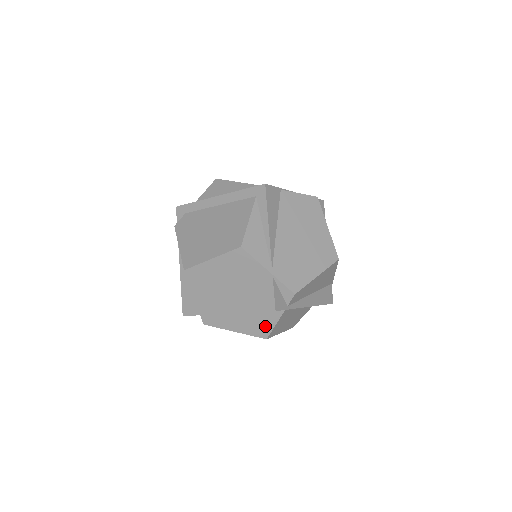
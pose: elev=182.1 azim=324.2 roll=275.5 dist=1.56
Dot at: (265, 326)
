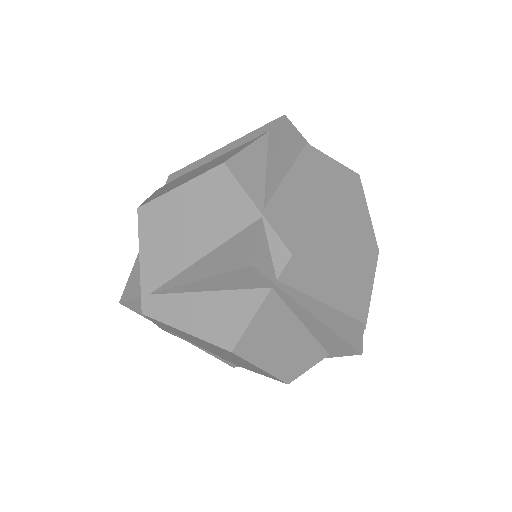
Dot at: (234, 322)
